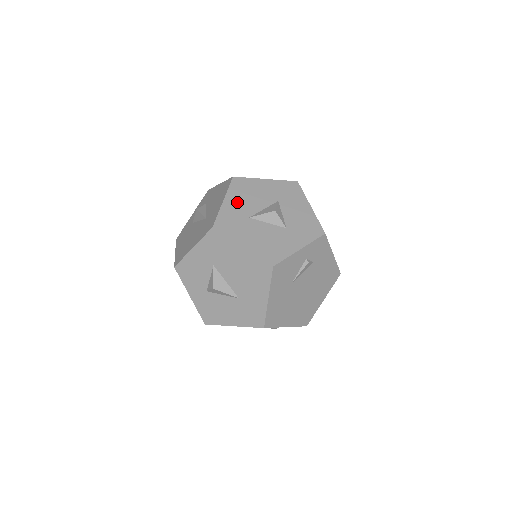
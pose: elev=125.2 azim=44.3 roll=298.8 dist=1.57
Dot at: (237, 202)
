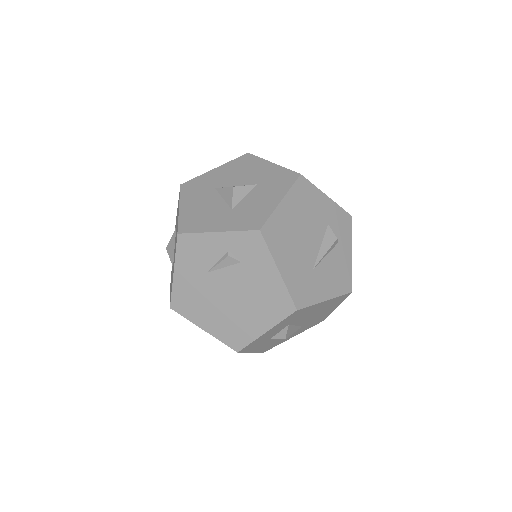
Dot at: (223, 173)
